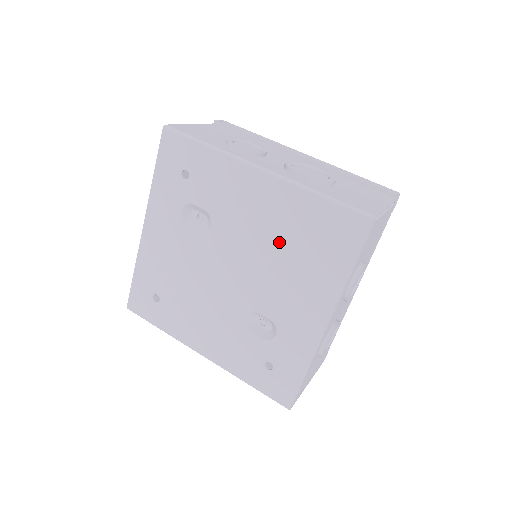
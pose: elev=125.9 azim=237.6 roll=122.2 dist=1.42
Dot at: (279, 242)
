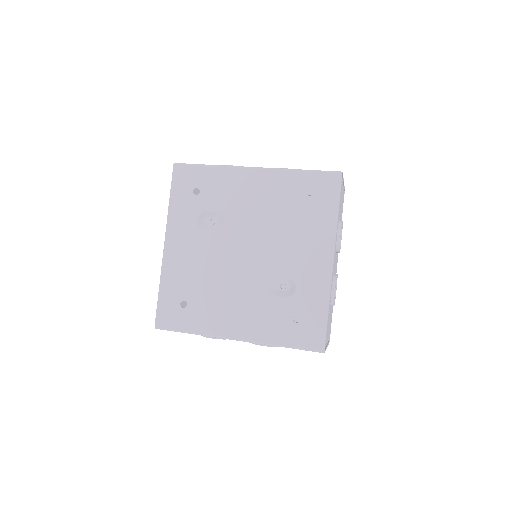
Dot at: (281, 213)
